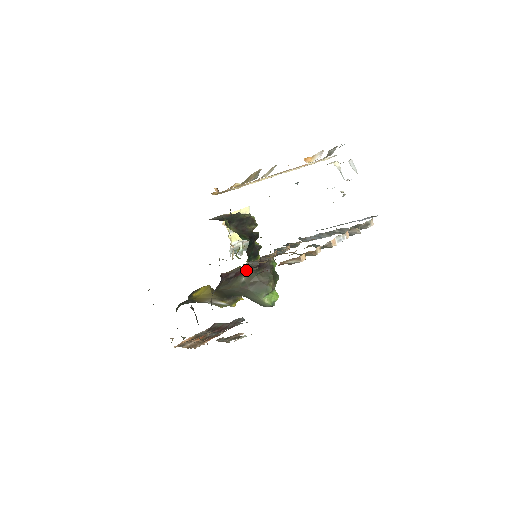
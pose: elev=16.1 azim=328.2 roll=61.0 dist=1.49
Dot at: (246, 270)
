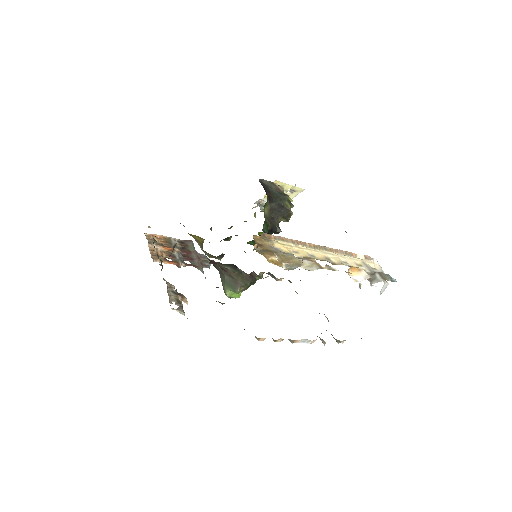
Dot at: (232, 273)
